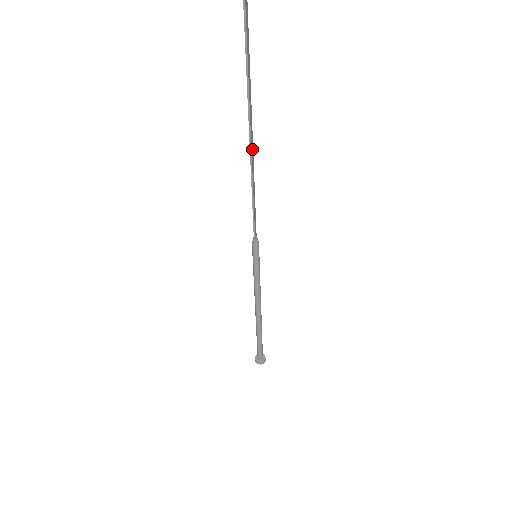
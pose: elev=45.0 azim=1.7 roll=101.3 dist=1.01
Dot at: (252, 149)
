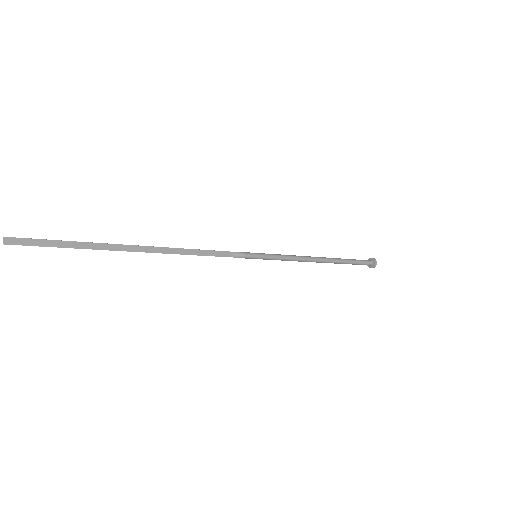
Dot at: (152, 249)
